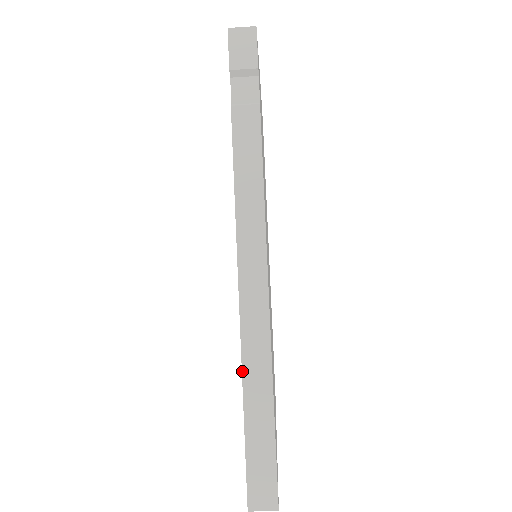
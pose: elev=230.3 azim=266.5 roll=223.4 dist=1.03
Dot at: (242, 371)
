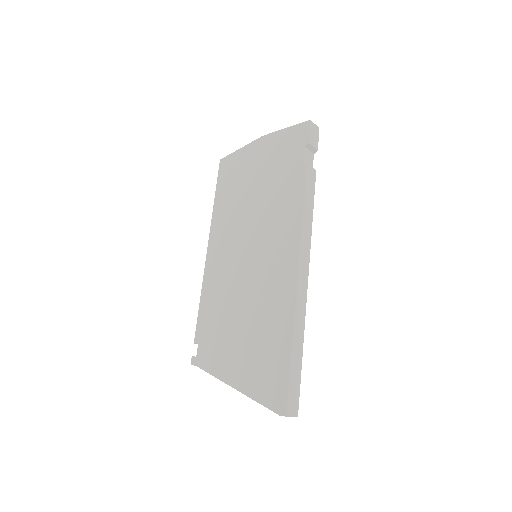
Dot at: (294, 323)
